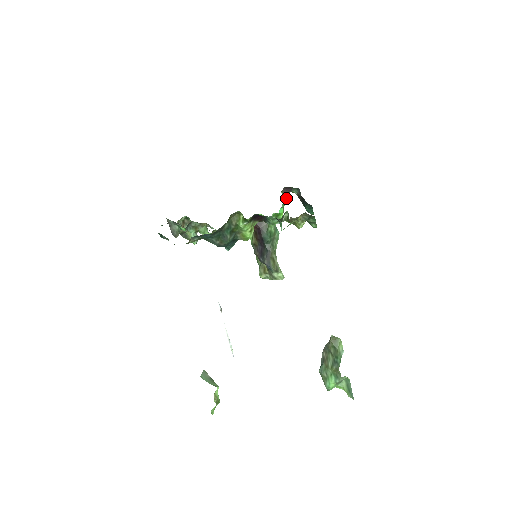
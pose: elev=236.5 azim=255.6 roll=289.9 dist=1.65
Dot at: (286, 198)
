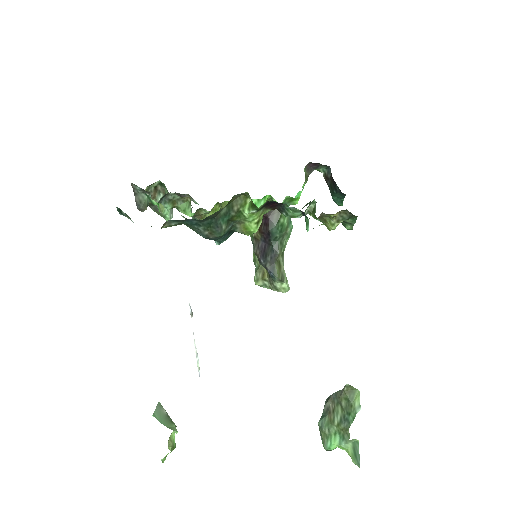
Dot at: occluded
